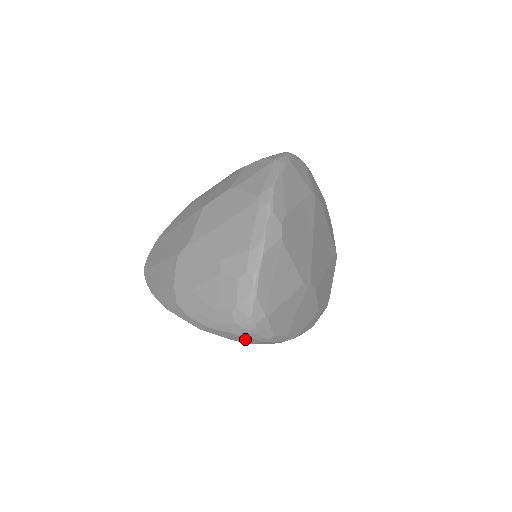
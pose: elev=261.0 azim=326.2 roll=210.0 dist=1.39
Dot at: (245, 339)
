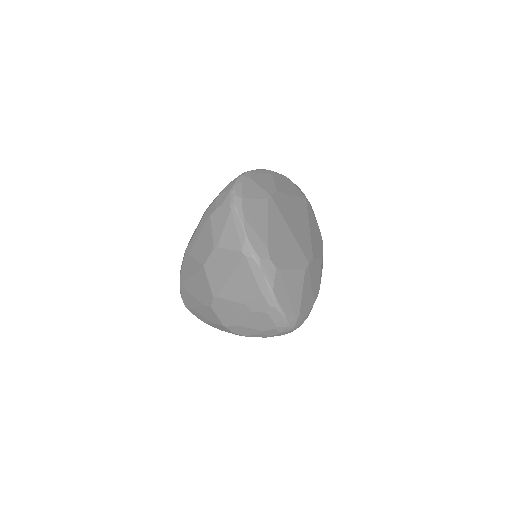
Dot at: occluded
